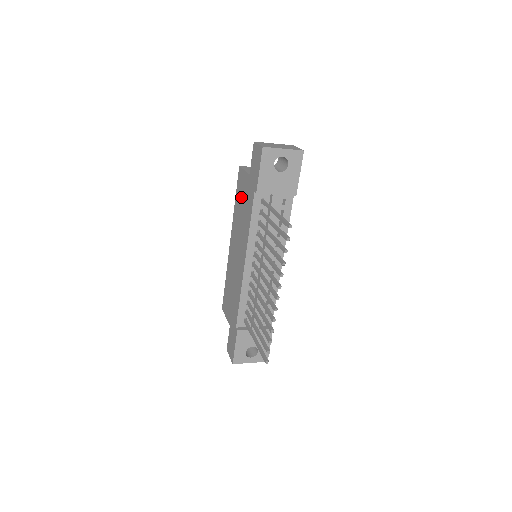
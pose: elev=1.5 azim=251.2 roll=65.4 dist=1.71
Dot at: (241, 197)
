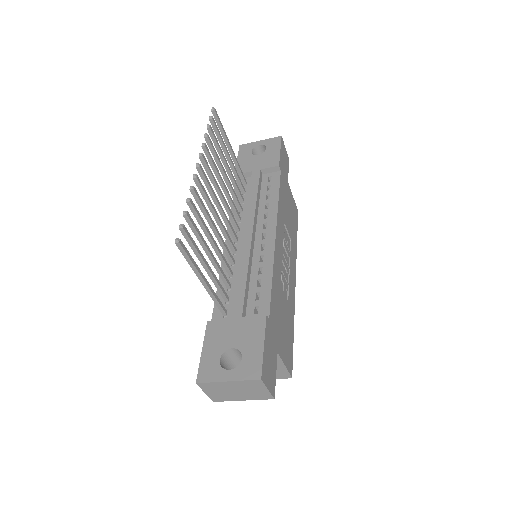
Dot at: occluded
